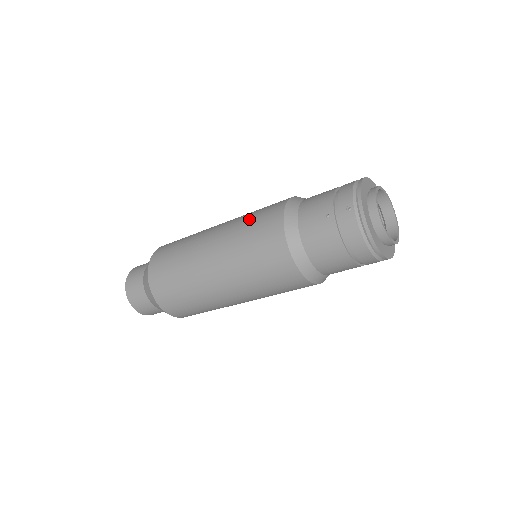
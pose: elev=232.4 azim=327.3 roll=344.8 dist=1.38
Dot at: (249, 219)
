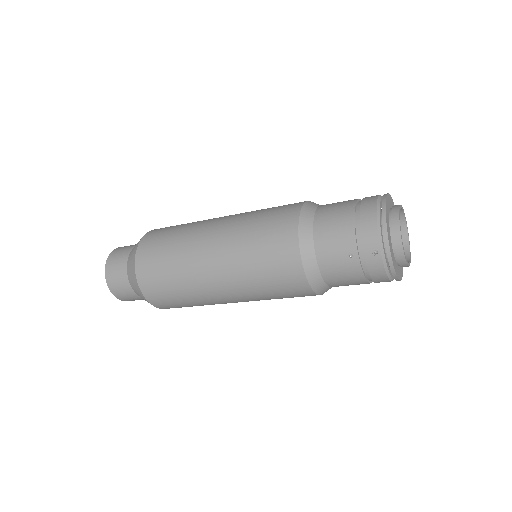
Dot at: (255, 243)
